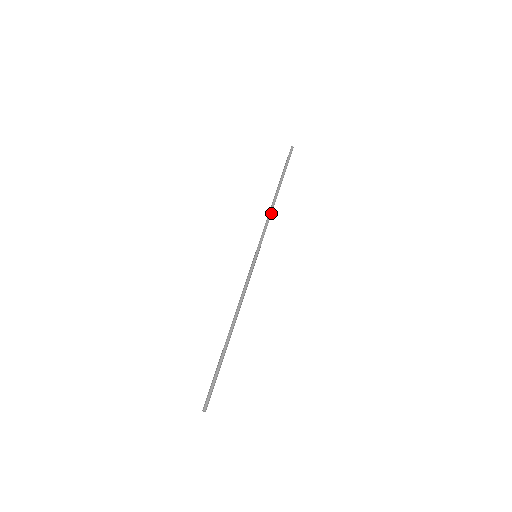
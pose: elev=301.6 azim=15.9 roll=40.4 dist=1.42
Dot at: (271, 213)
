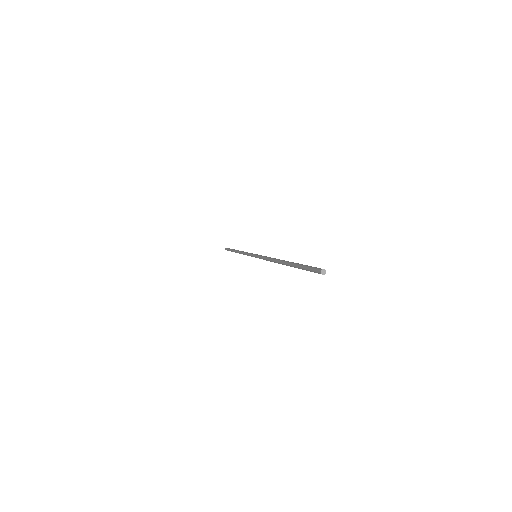
Dot at: occluded
